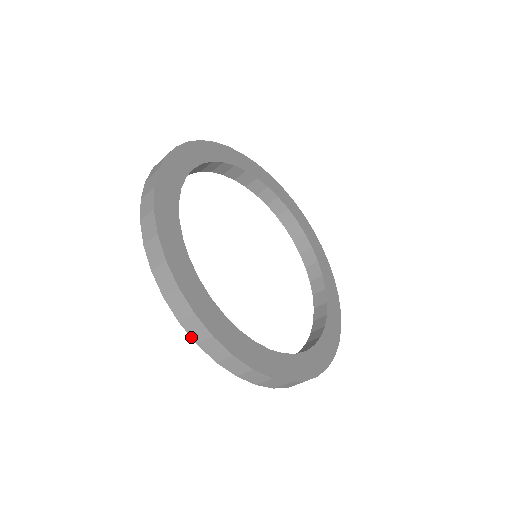
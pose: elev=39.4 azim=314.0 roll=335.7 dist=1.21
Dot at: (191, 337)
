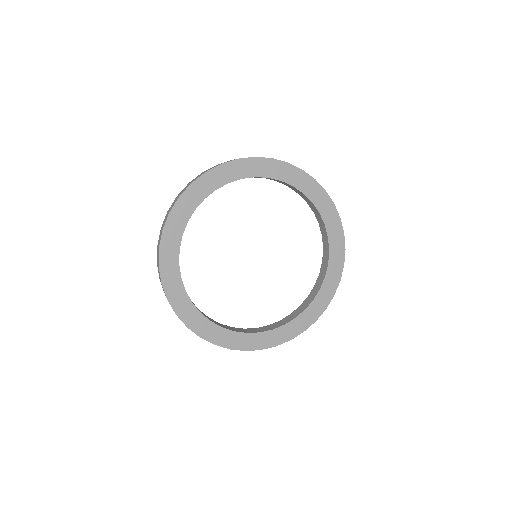
Dot at: occluded
